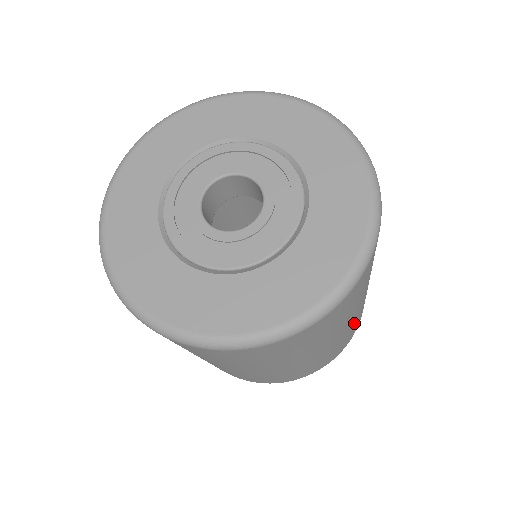
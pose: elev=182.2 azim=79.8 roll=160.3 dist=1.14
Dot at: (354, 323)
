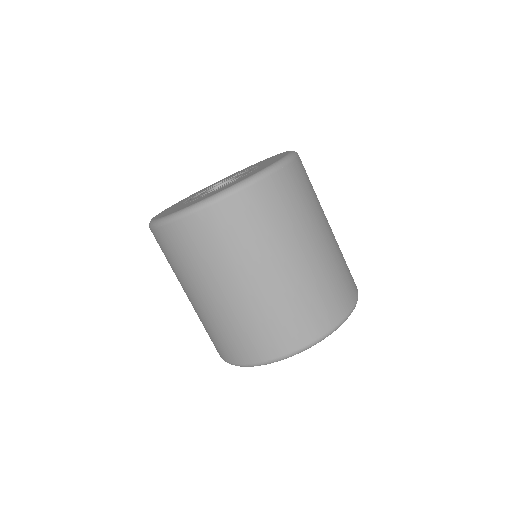
Dot at: (331, 267)
